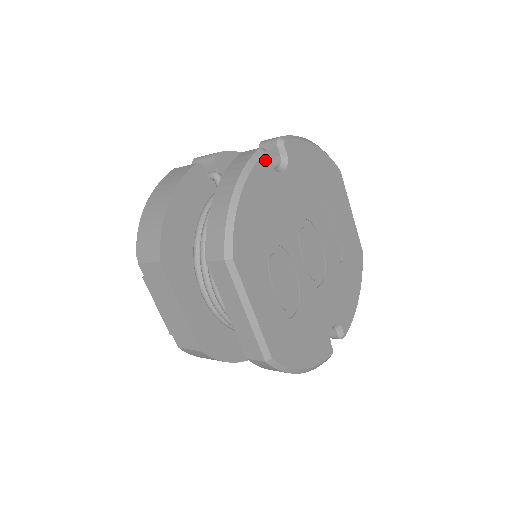
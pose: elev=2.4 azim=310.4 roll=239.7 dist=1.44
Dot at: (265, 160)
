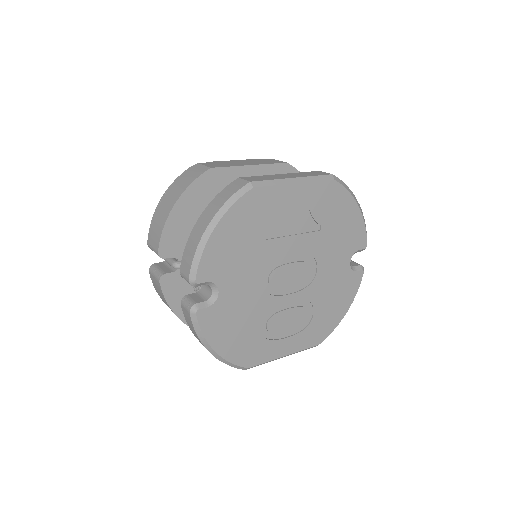
Dot at: (202, 315)
